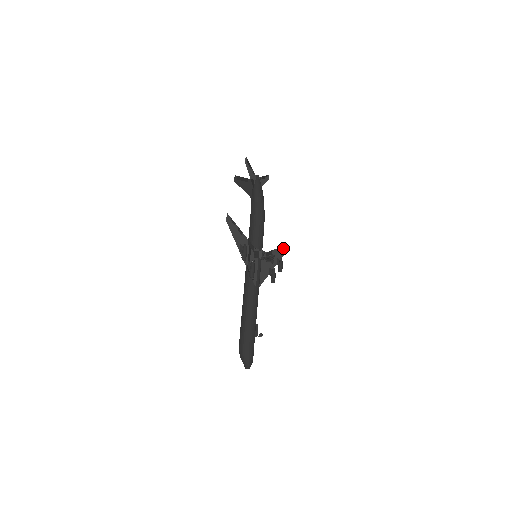
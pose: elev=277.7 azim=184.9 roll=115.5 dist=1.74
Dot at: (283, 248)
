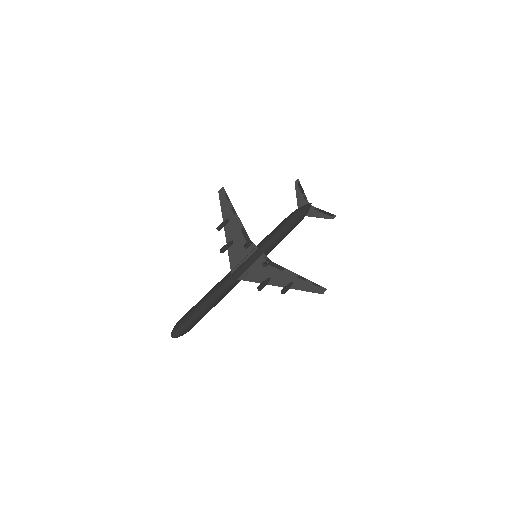
Dot at: (312, 284)
